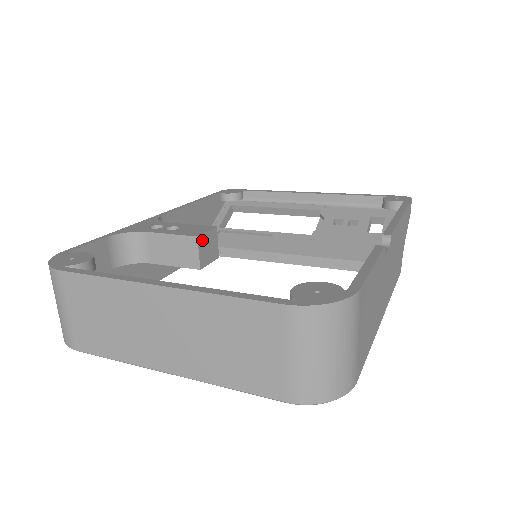
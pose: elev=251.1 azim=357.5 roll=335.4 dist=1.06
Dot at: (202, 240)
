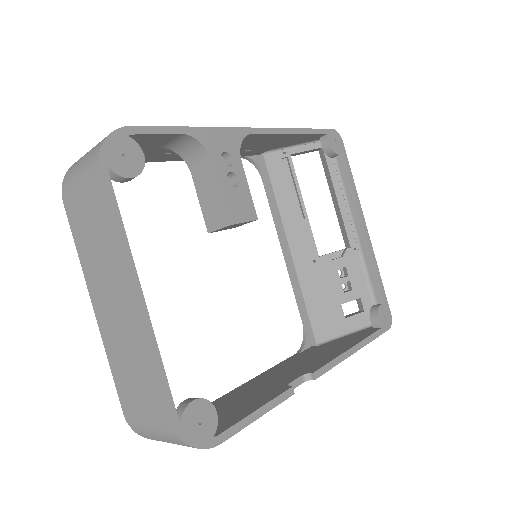
Dot at: (233, 225)
